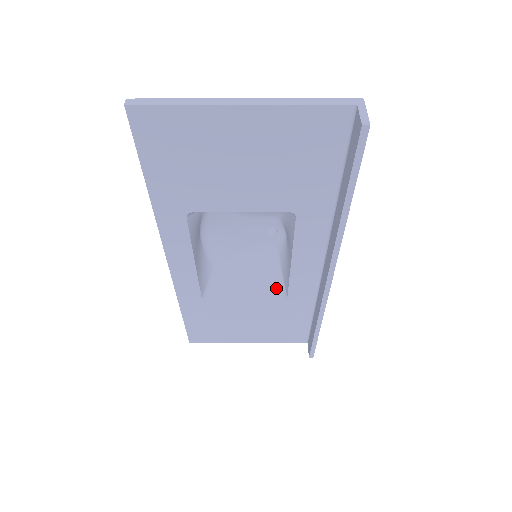
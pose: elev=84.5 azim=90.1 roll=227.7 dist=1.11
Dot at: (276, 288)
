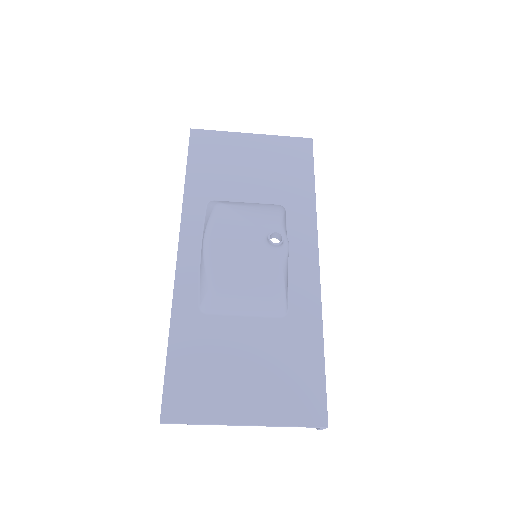
Dot at: occluded
